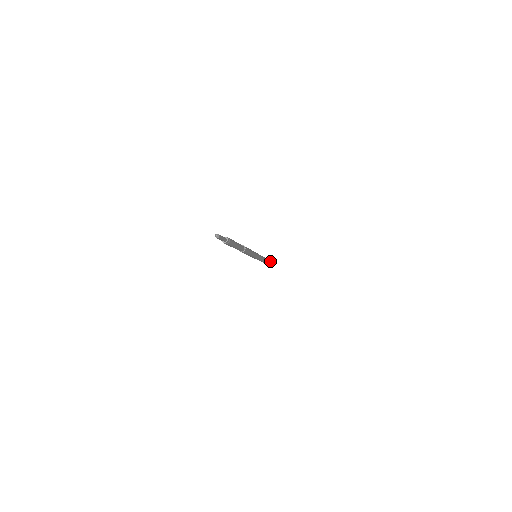
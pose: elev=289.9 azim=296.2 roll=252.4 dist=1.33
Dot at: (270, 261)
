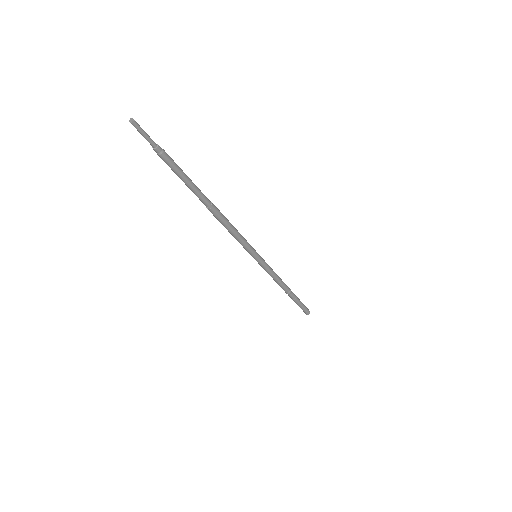
Dot at: (300, 302)
